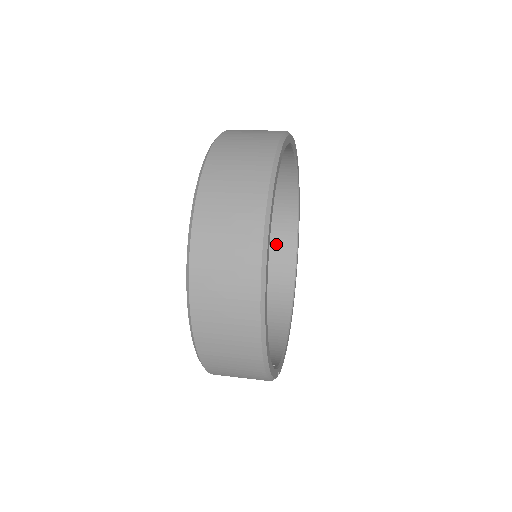
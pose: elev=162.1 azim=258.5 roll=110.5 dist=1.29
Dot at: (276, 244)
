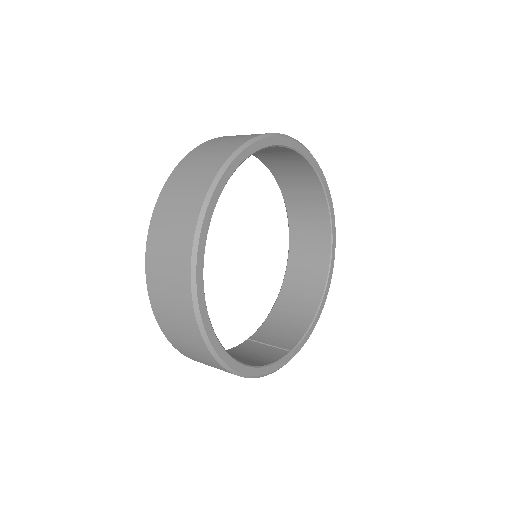
Dot at: (309, 209)
